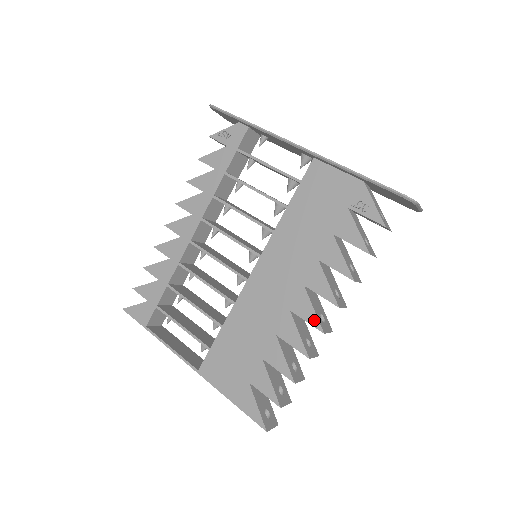
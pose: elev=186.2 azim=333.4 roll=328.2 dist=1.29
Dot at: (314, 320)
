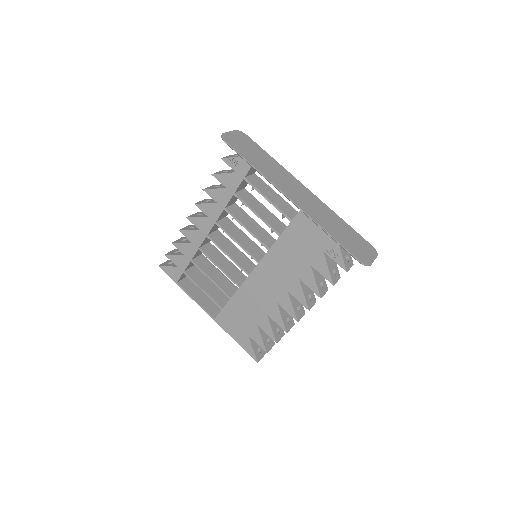
Dot at: (292, 313)
